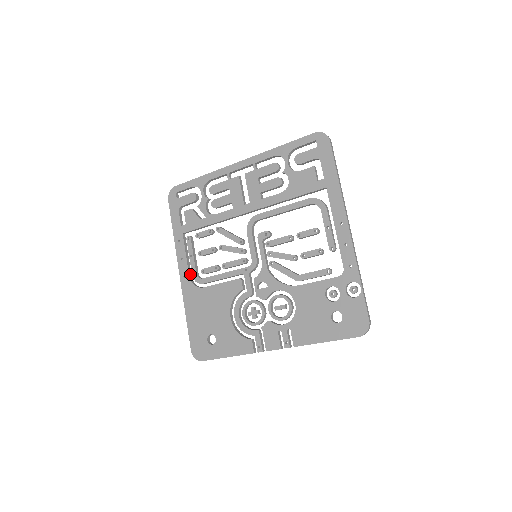
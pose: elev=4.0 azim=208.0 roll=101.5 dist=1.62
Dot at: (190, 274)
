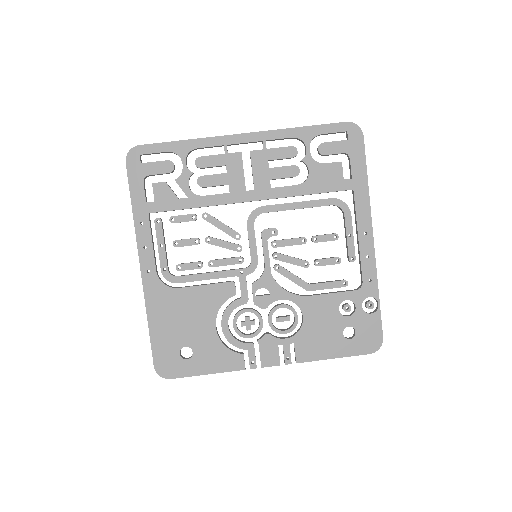
Dot at: (156, 268)
